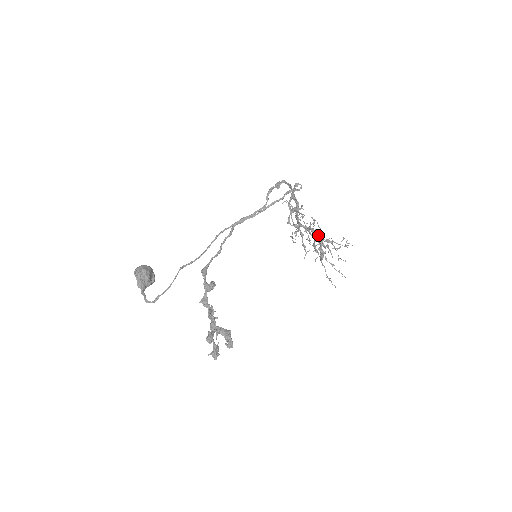
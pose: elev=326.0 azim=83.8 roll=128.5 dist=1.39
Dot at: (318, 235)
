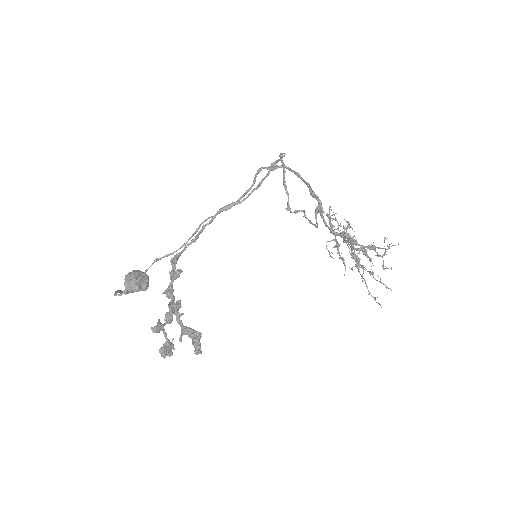
Dot at: (350, 237)
